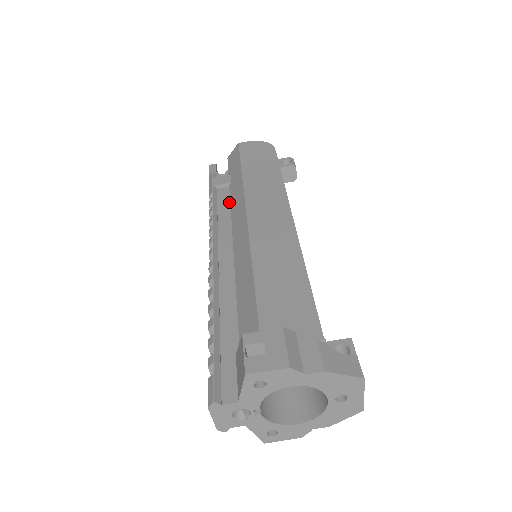
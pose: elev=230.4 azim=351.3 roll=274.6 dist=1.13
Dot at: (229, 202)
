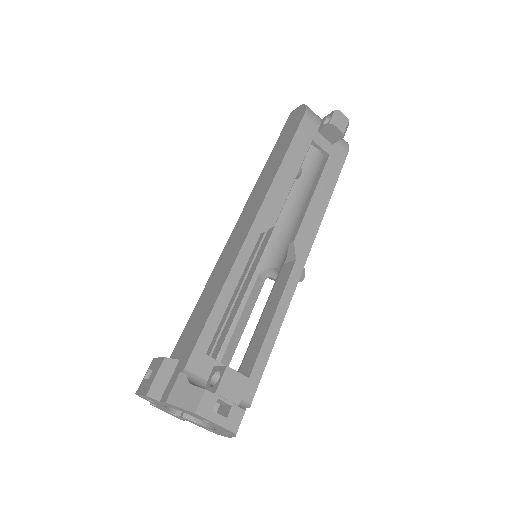
Dot at: occluded
